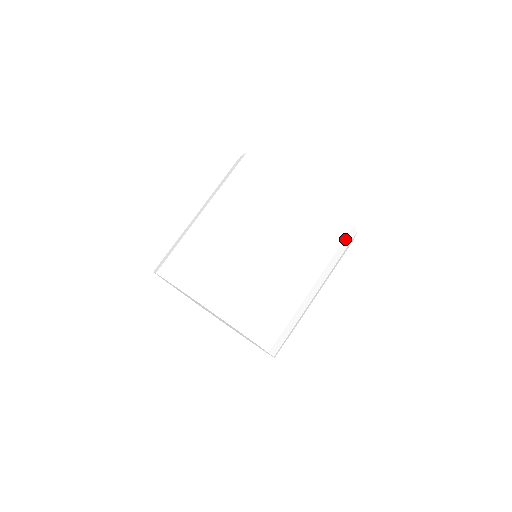
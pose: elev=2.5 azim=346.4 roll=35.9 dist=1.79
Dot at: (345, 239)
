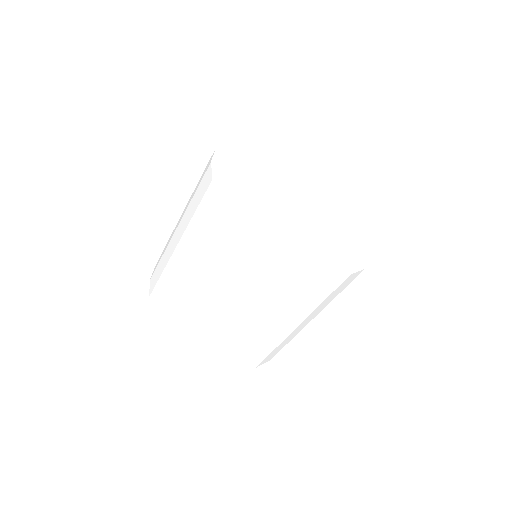
Dot at: (296, 284)
